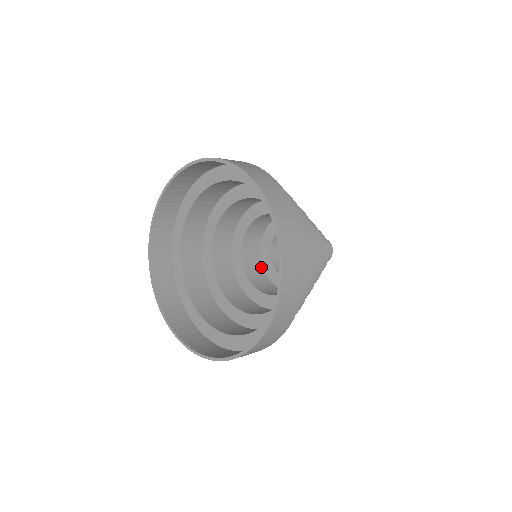
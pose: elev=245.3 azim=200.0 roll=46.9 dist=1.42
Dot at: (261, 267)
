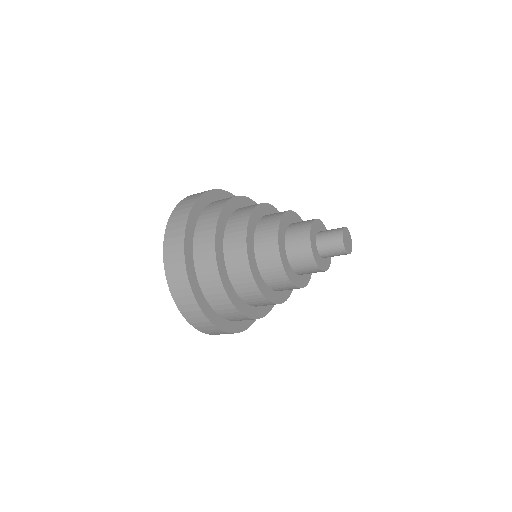
Dot at: occluded
